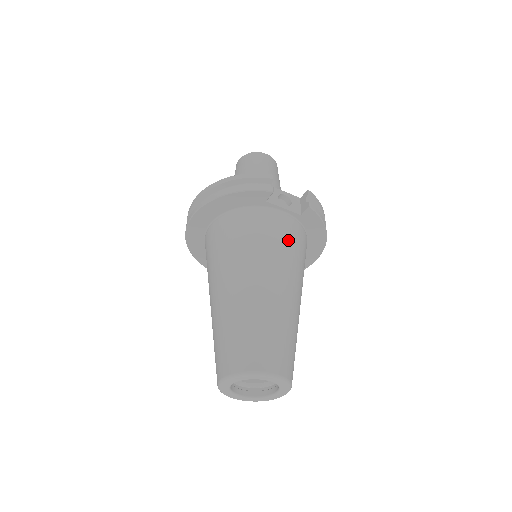
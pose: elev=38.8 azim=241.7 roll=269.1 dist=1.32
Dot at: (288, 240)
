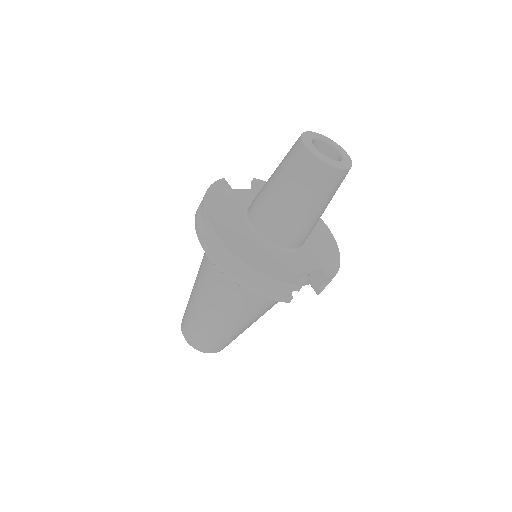
Dot at: occluded
